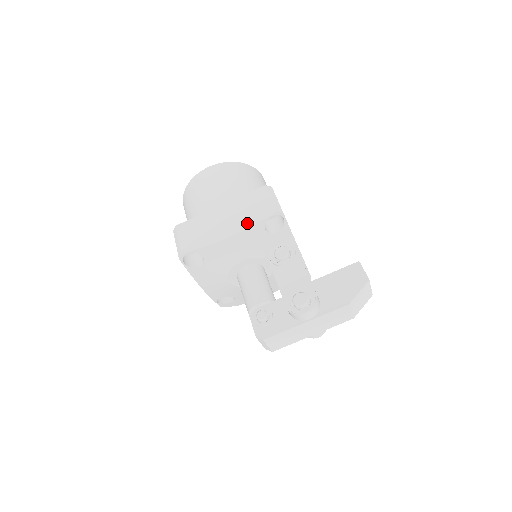
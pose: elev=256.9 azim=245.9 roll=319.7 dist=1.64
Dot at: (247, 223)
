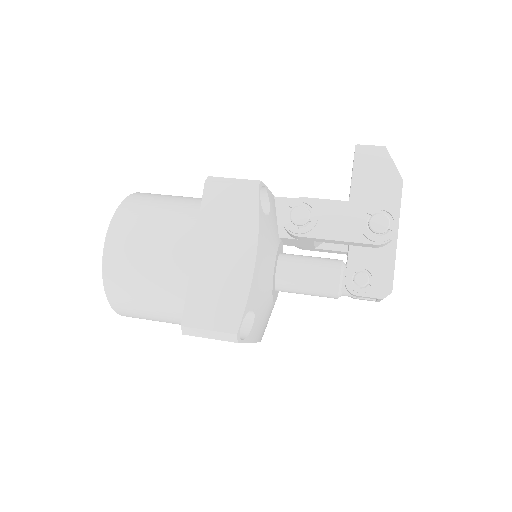
Dot at: (250, 228)
